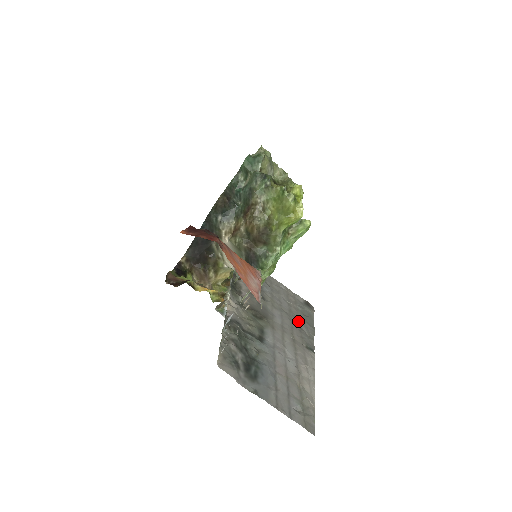
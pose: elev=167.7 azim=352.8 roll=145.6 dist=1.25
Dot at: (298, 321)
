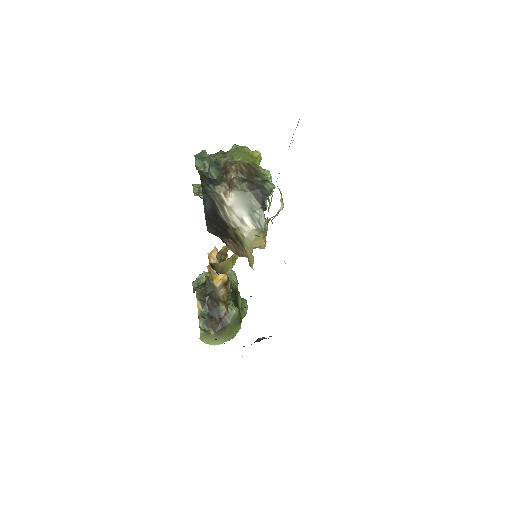
Dot at: occluded
